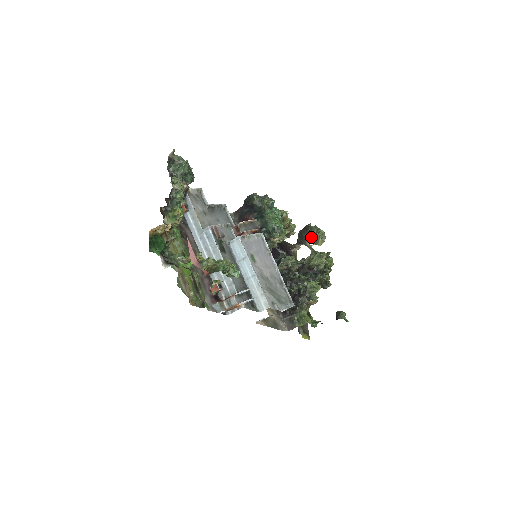
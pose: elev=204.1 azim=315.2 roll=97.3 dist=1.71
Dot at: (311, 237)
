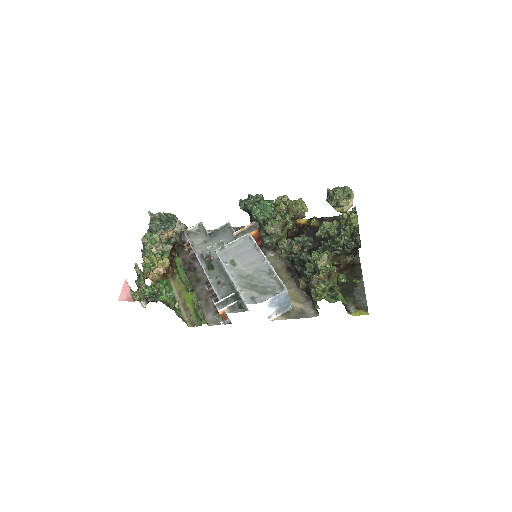
Dot at: (329, 203)
